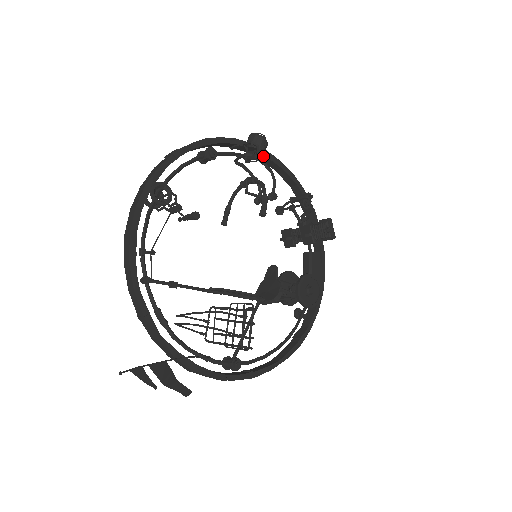
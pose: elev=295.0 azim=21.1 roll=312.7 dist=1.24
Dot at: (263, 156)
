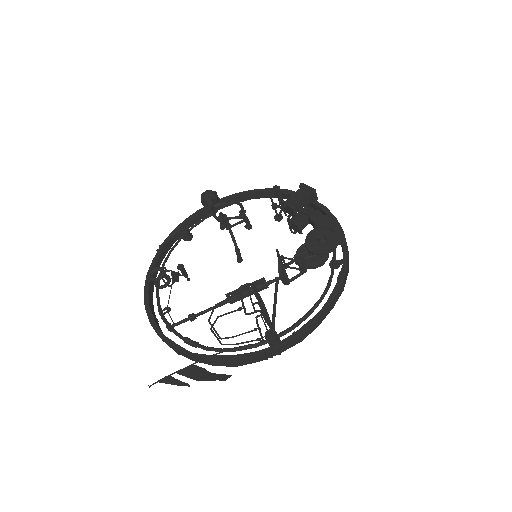
Dot at: occluded
